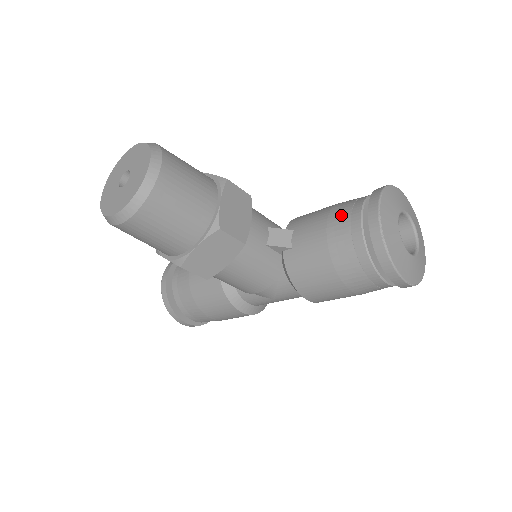
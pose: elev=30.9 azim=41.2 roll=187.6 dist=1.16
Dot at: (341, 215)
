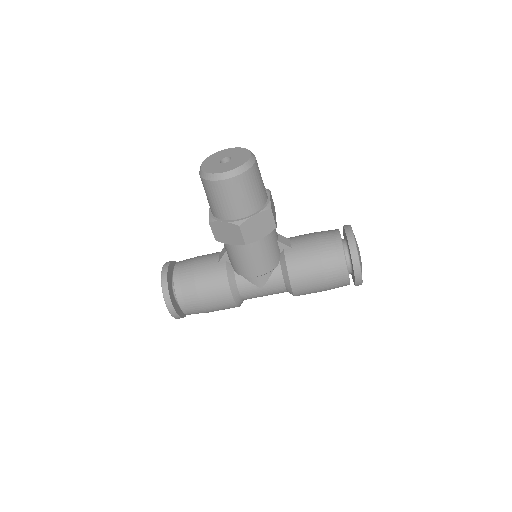
Dot at: (325, 233)
